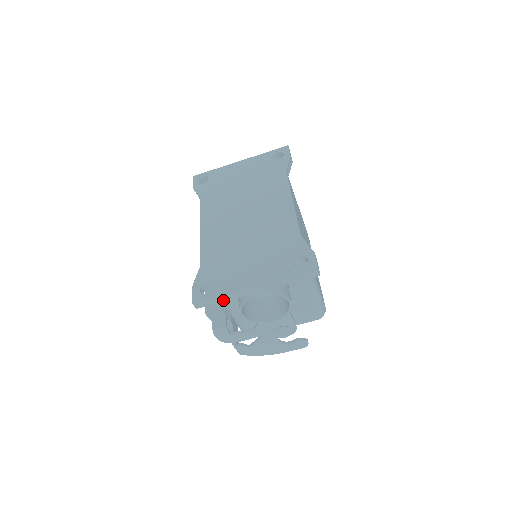
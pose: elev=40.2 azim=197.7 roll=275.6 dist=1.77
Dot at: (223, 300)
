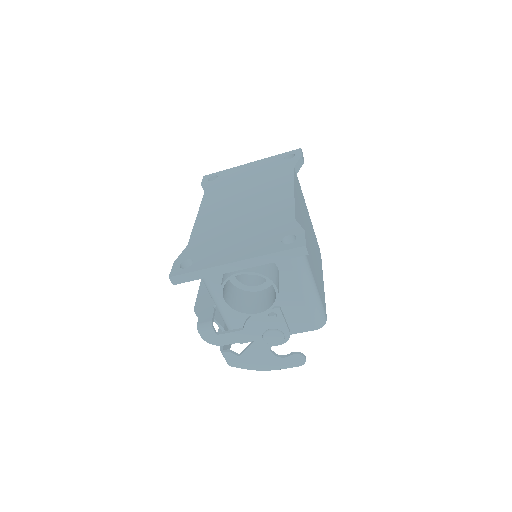
Dot at: (202, 277)
